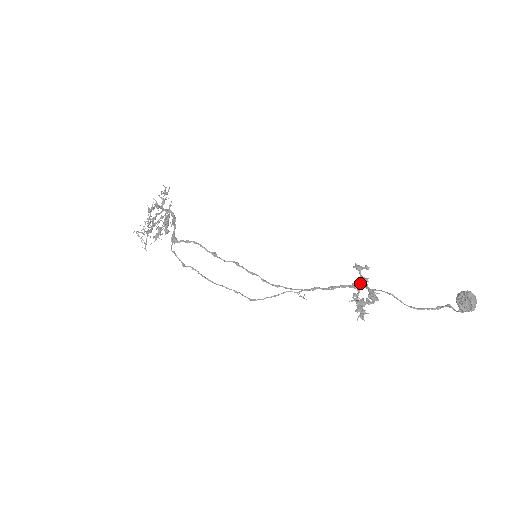
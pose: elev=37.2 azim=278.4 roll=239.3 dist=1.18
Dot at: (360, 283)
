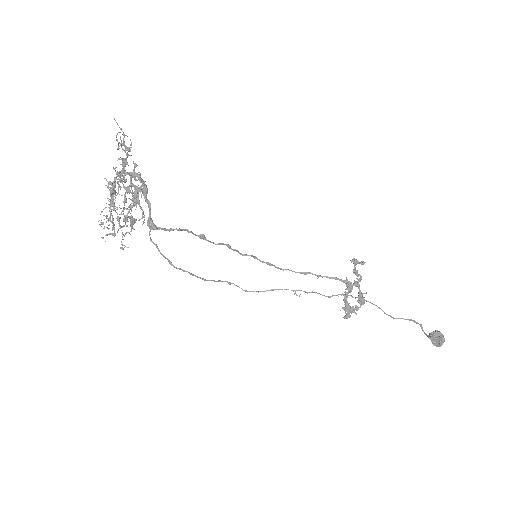
Dot at: (353, 284)
